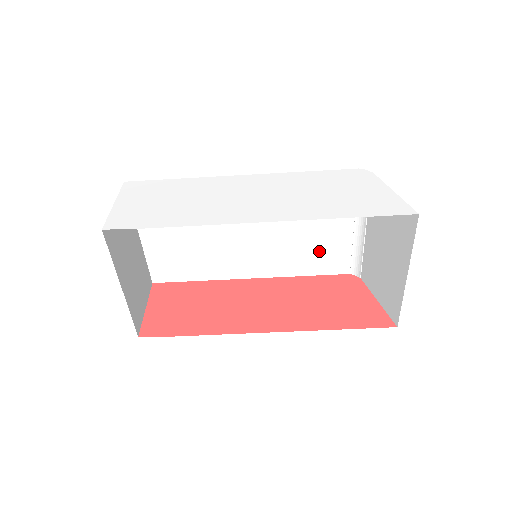
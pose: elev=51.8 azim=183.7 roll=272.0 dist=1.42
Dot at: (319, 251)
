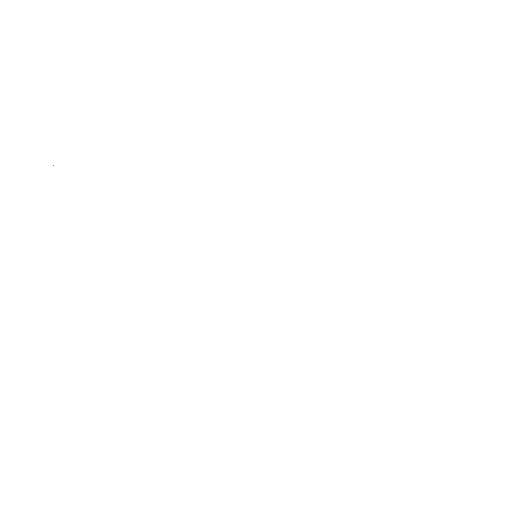
Dot at: occluded
